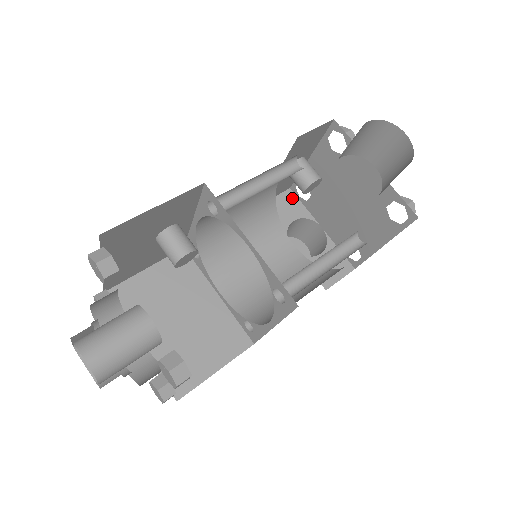
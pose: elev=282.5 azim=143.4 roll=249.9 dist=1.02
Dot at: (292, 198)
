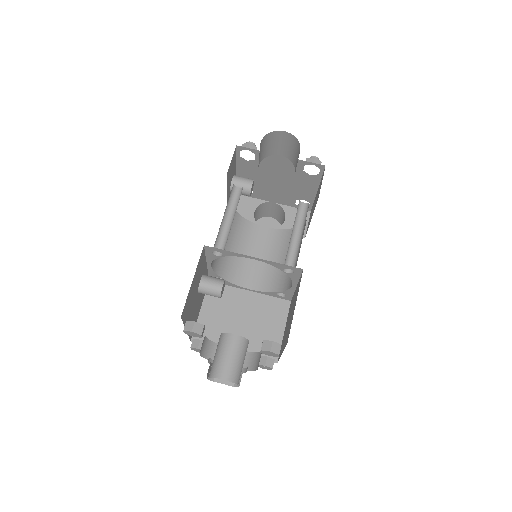
Dot at: (242, 199)
